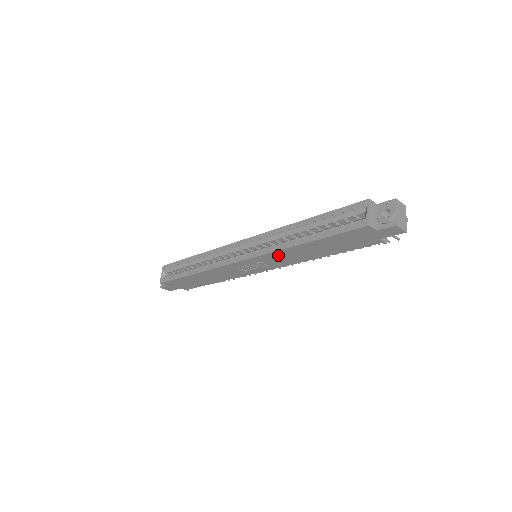
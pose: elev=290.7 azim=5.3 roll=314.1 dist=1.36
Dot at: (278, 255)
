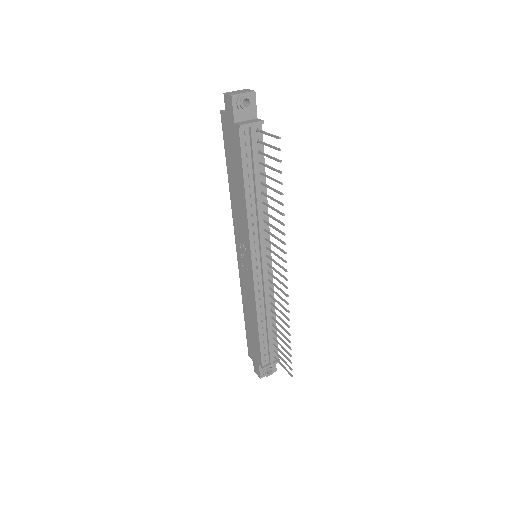
Dot at: (236, 217)
